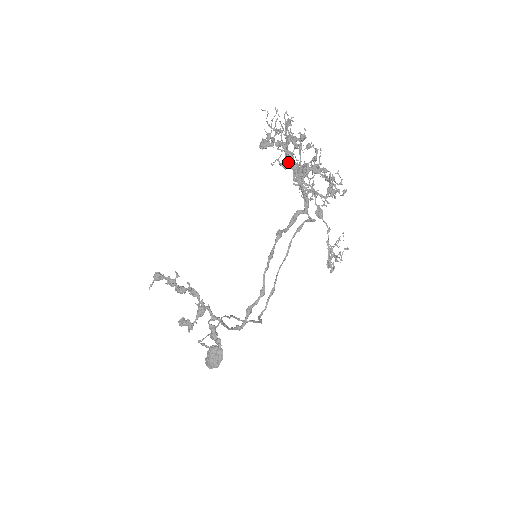
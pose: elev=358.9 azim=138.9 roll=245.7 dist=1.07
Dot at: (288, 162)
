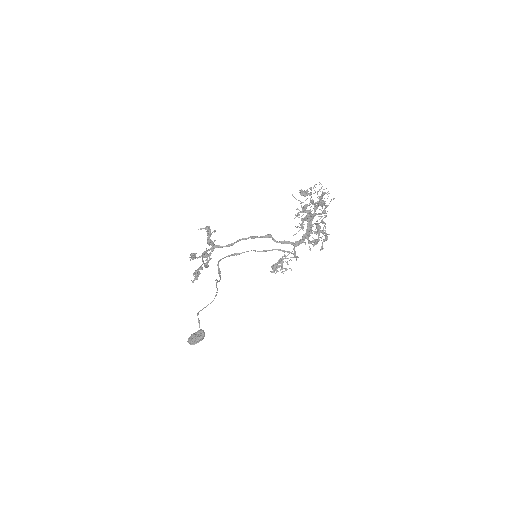
Dot at: (304, 205)
